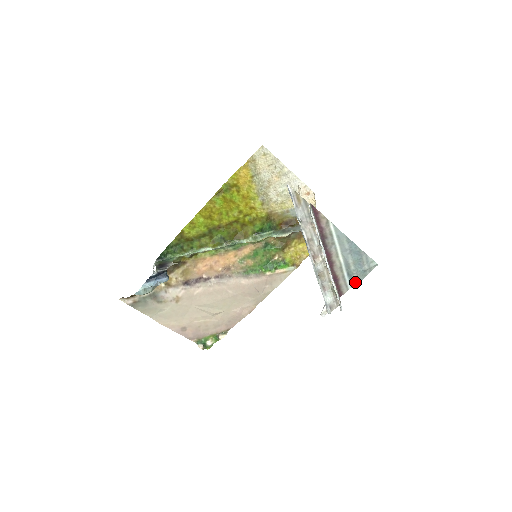
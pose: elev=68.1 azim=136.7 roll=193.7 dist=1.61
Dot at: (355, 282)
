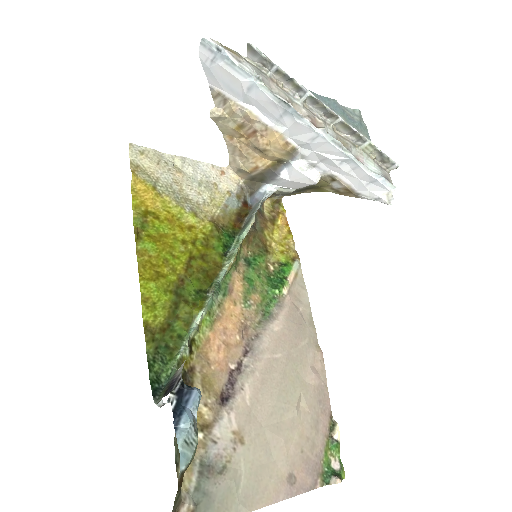
Dot at: occluded
